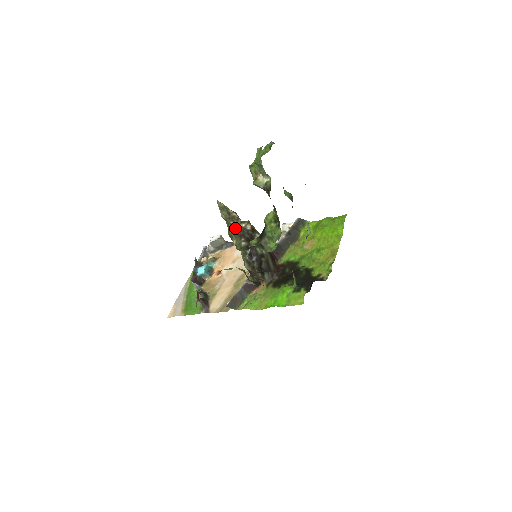
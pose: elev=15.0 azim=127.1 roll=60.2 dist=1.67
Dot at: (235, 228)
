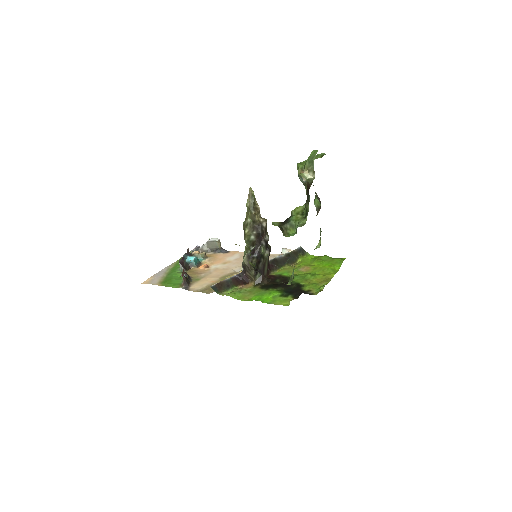
Dot at: (254, 218)
